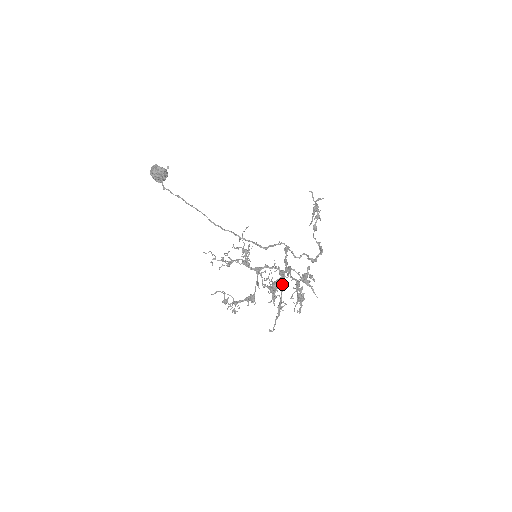
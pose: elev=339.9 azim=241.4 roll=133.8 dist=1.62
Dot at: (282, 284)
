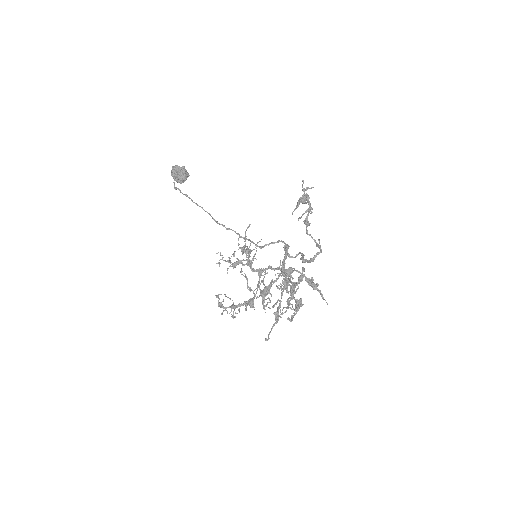
Dot at: occluded
